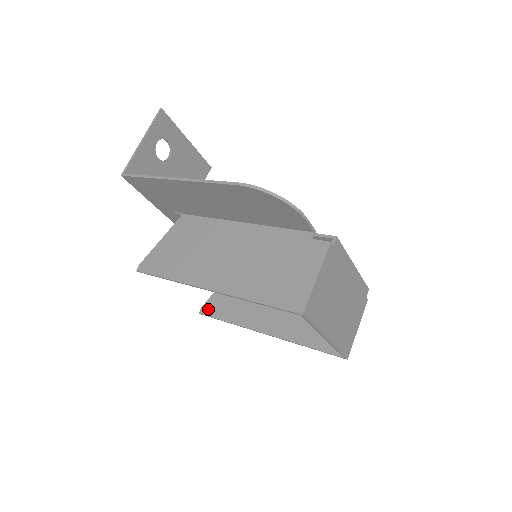
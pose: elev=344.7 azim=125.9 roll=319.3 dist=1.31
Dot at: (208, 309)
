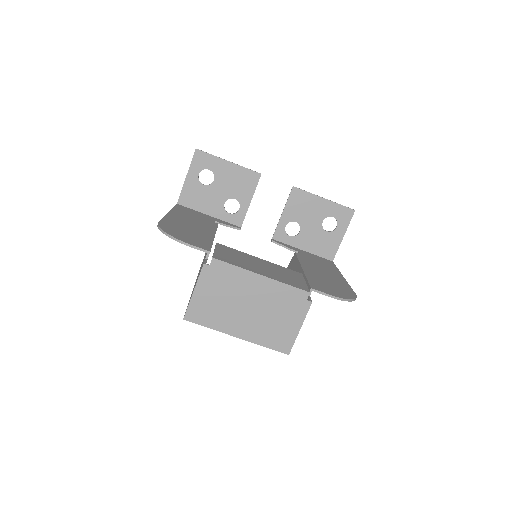
Dot at: occluded
